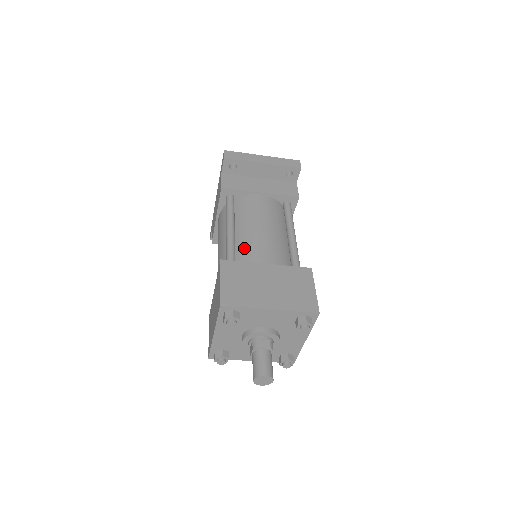
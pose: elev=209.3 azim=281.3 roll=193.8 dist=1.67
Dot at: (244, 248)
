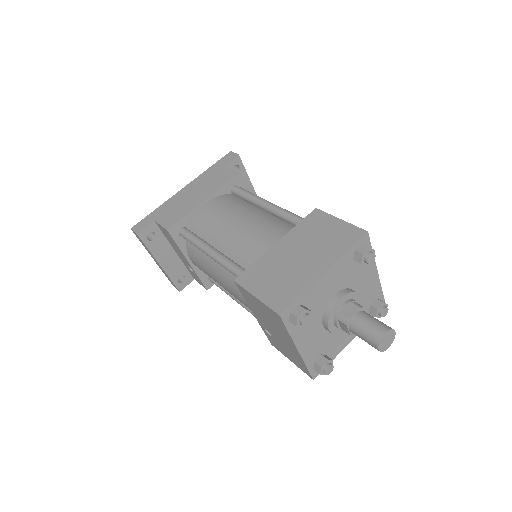
Dot at: occluded
